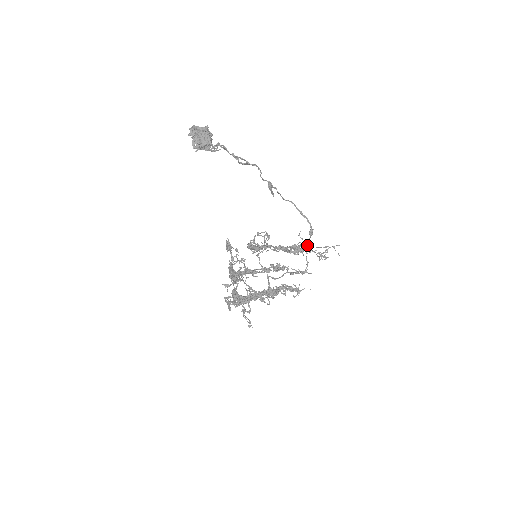
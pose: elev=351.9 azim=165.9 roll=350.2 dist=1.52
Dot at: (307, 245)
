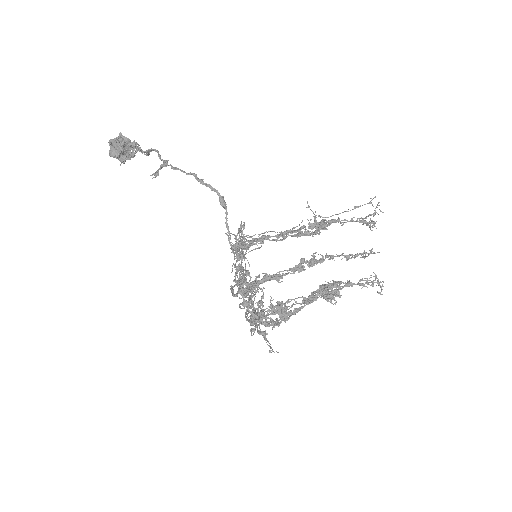
Dot at: occluded
